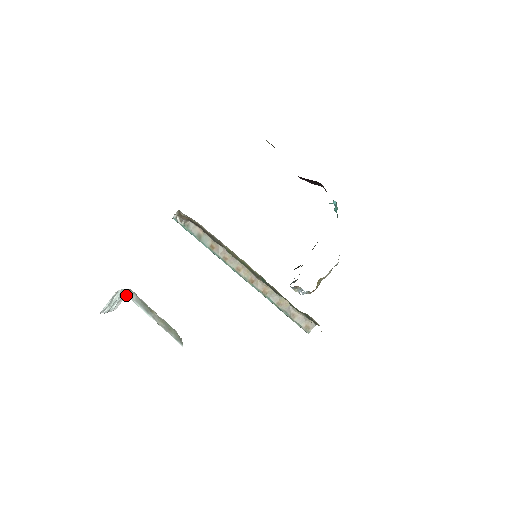
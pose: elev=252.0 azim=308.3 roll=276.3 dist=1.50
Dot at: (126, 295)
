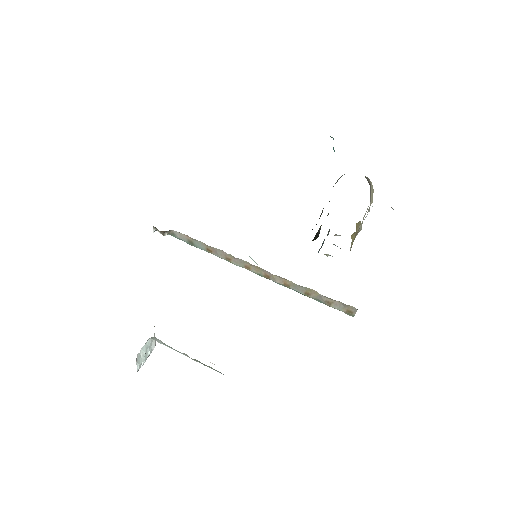
Dot at: occluded
